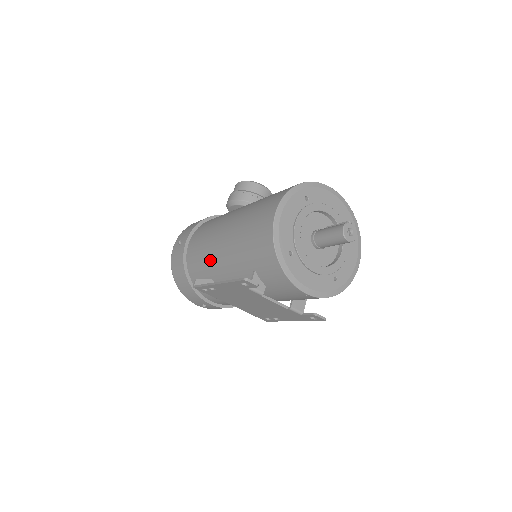
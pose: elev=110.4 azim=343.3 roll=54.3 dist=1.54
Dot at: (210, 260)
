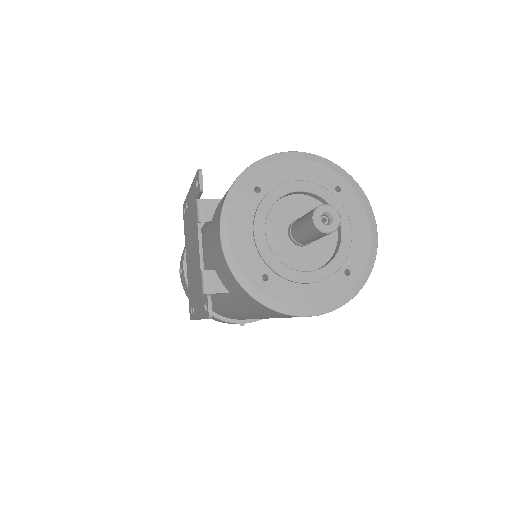
Dot at: occluded
